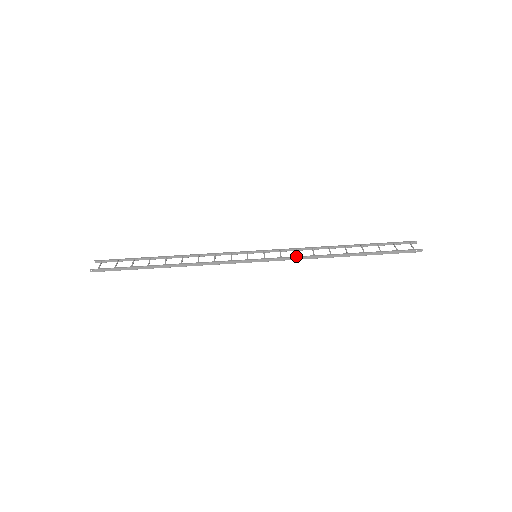
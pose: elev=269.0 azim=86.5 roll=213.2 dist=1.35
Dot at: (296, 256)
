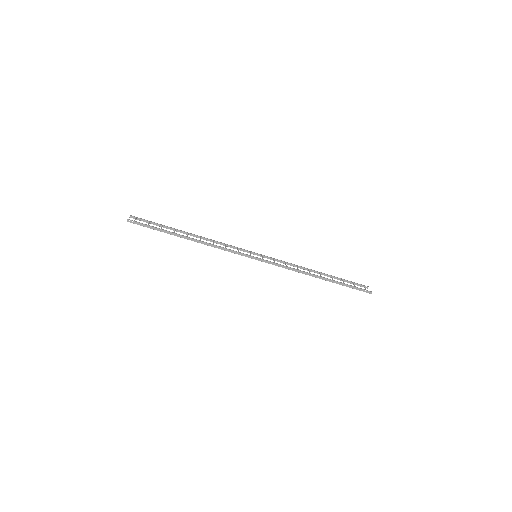
Dot at: (286, 266)
